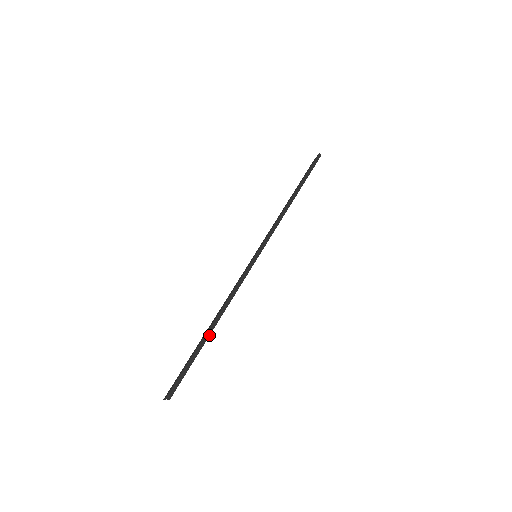
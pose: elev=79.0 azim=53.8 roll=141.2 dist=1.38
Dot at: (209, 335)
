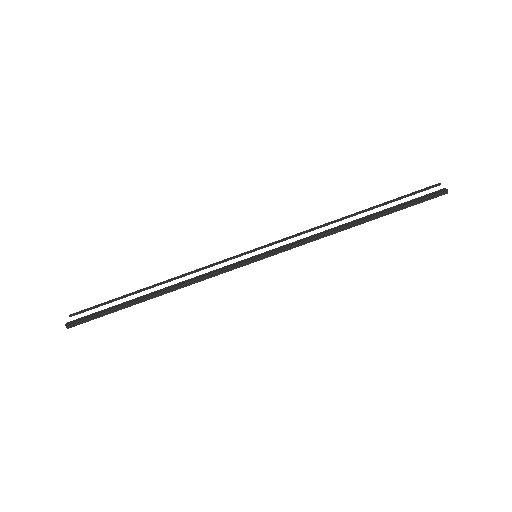
Dot at: (143, 301)
